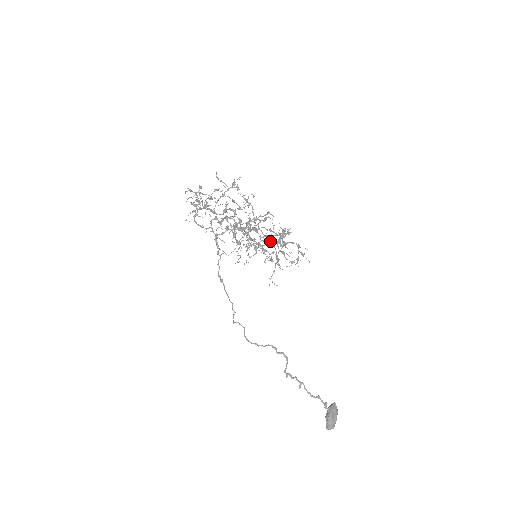
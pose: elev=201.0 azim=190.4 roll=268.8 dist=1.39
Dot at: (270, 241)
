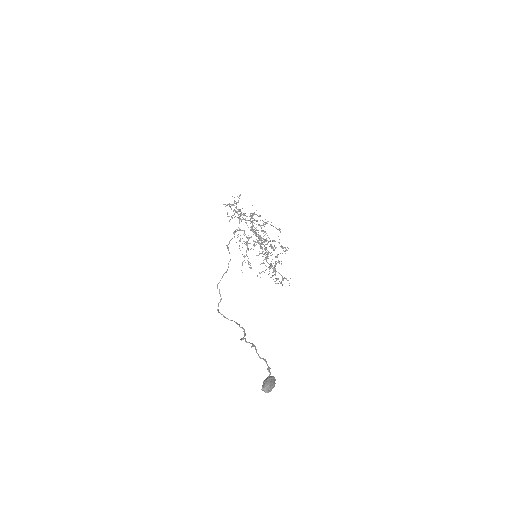
Dot at: occluded
